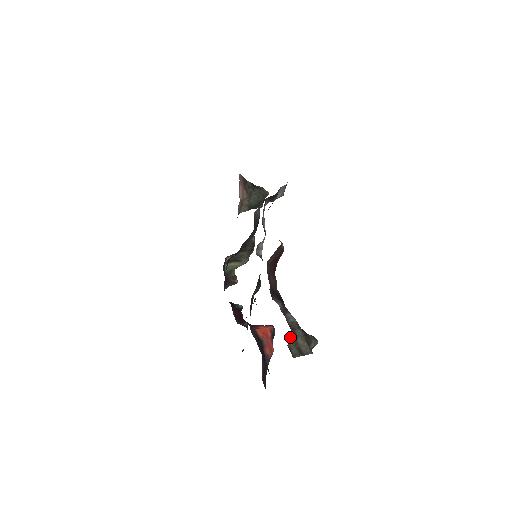
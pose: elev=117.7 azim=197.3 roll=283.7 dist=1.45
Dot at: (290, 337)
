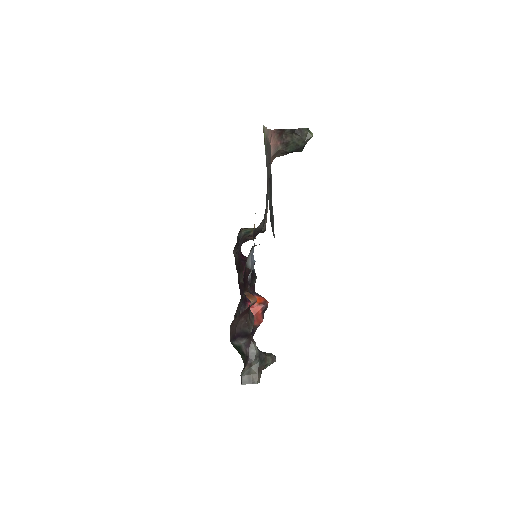
Dot at: (245, 368)
